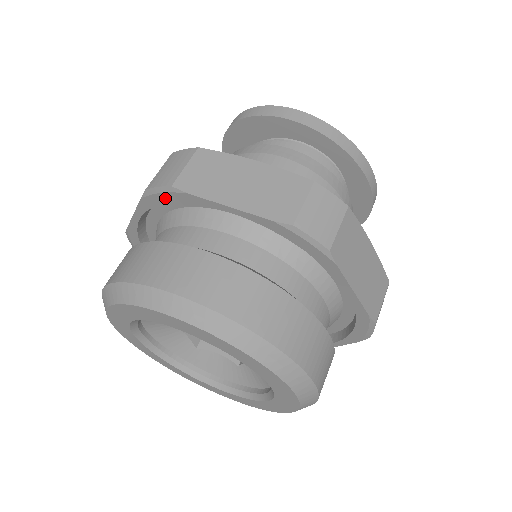
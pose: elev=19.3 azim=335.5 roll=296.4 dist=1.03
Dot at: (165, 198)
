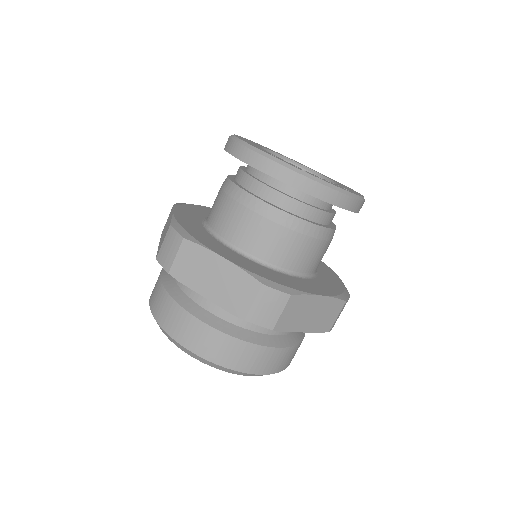
Dot at: occluded
